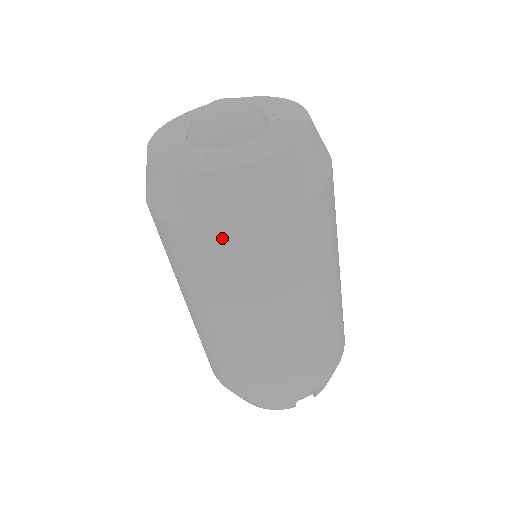
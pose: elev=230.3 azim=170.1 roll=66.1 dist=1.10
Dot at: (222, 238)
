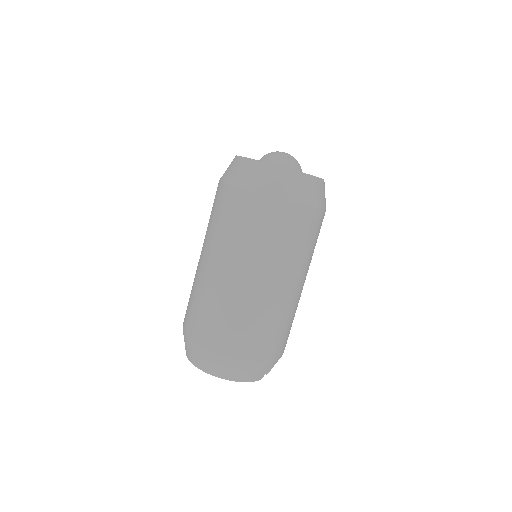
Dot at: (306, 212)
